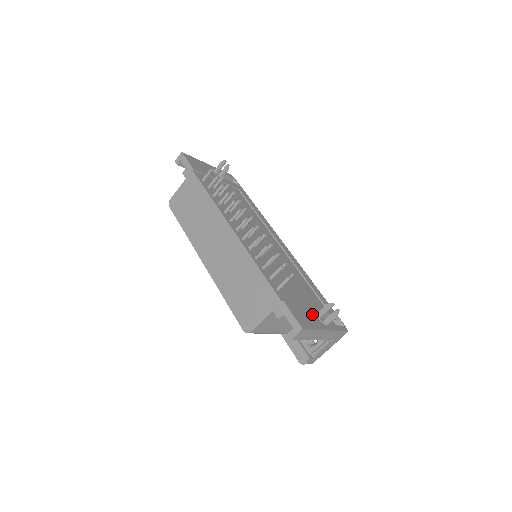
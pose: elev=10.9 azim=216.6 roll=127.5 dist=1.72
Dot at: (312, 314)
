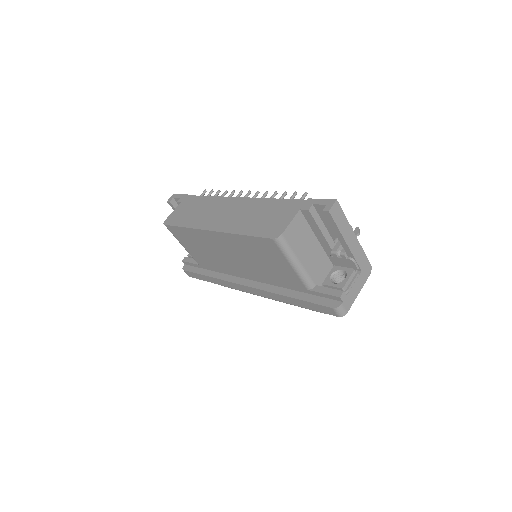
Dot at: occluded
